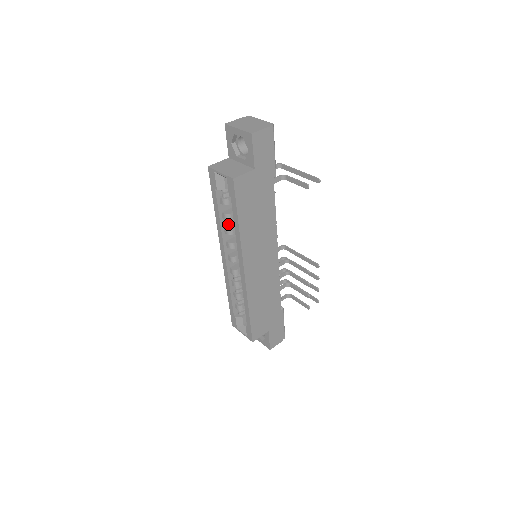
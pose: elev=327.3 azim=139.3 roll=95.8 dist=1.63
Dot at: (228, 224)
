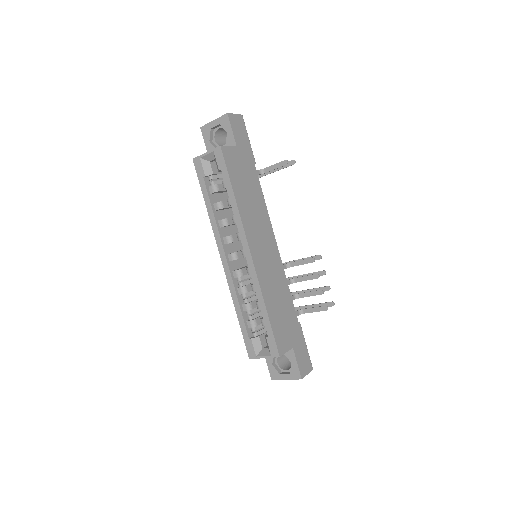
Dot at: (221, 219)
